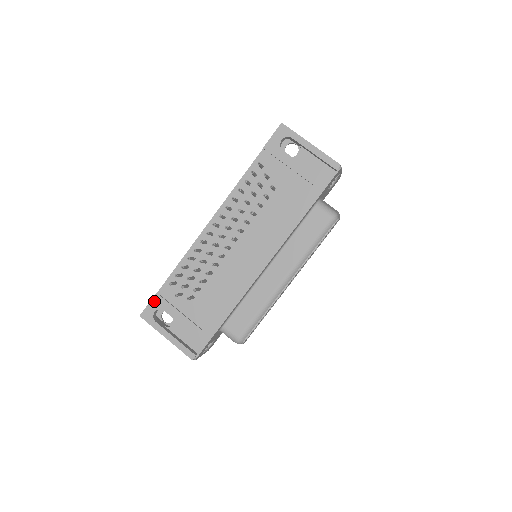
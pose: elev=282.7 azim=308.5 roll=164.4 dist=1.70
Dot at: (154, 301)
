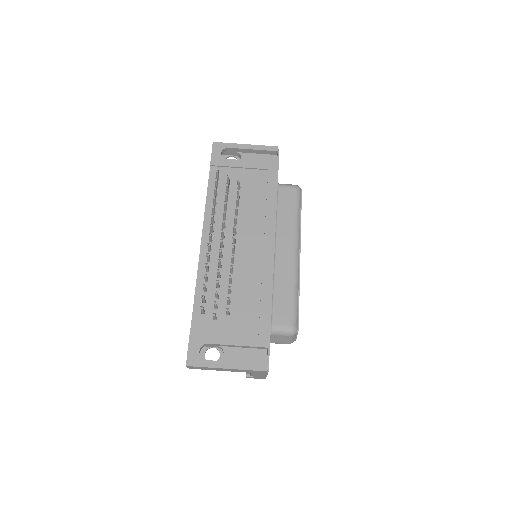
Dot at: (192, 341)
